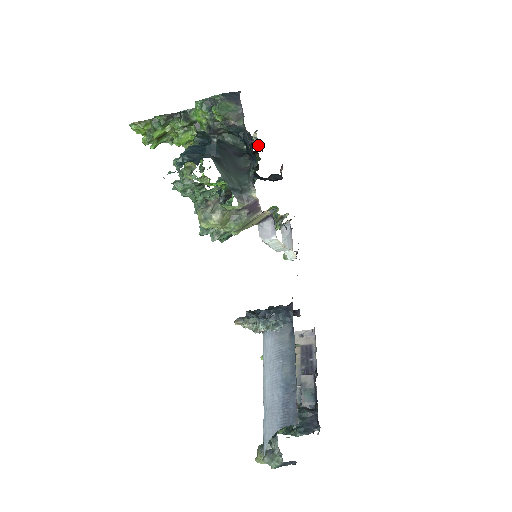
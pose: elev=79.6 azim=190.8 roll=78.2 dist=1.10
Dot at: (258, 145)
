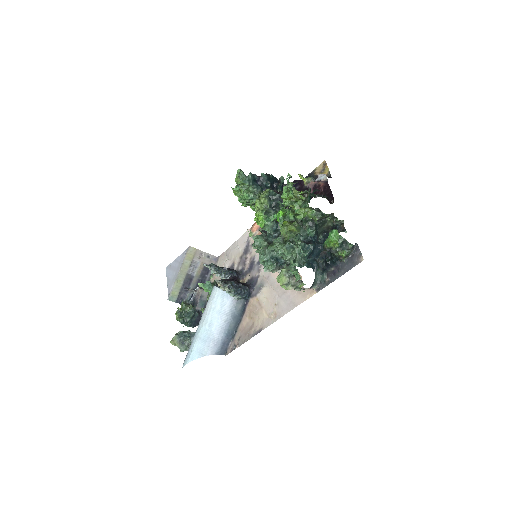
Dot at: (305, 186)
